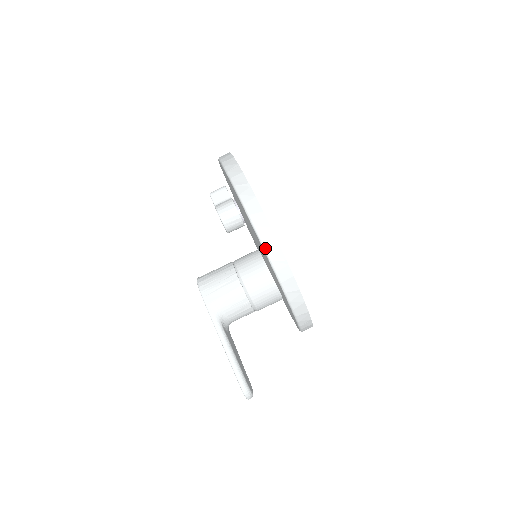
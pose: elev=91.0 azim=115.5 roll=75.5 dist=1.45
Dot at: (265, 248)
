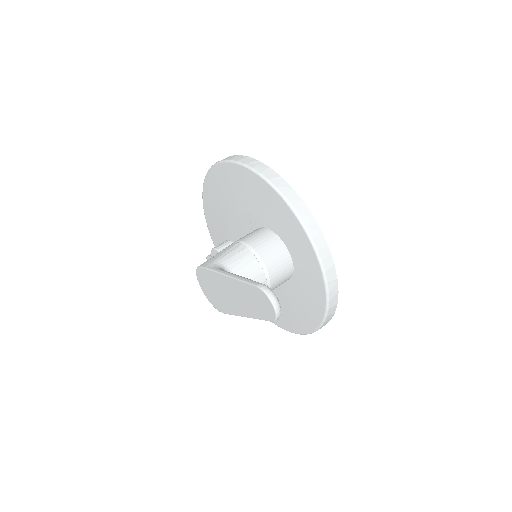
Dot at: (237, 161)
